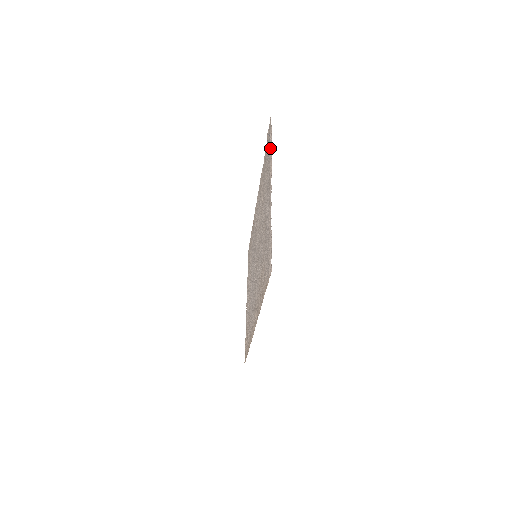
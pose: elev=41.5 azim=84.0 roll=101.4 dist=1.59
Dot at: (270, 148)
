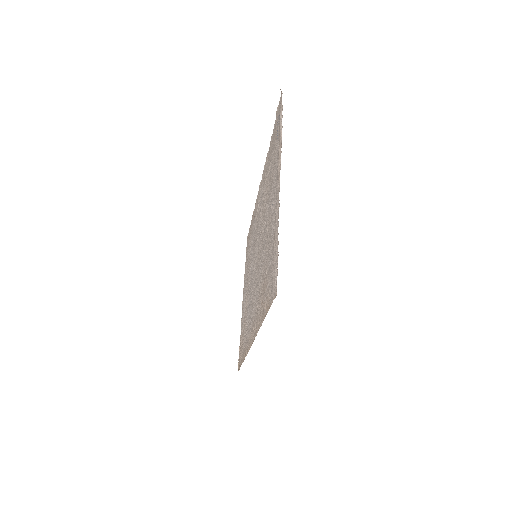
Dot at: (280, 132)
